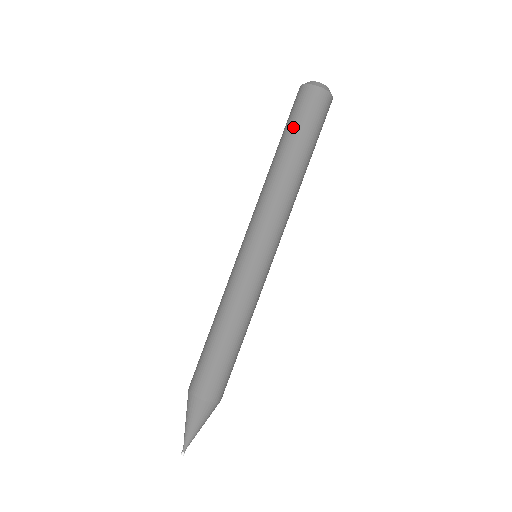
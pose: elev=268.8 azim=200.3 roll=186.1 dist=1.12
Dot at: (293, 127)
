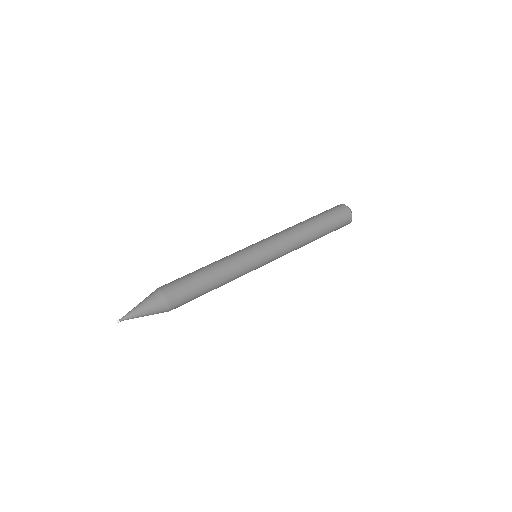
Dot at: (327, 217)
